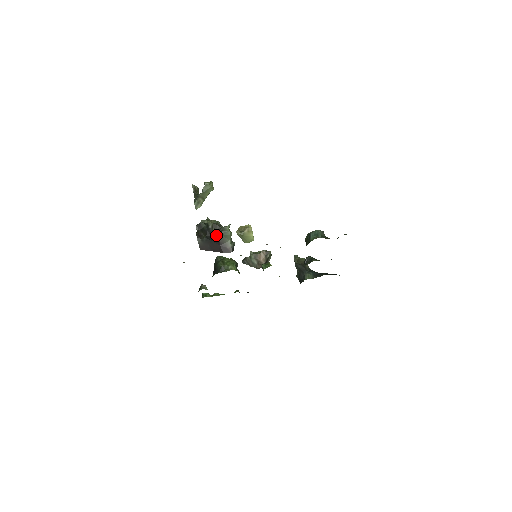
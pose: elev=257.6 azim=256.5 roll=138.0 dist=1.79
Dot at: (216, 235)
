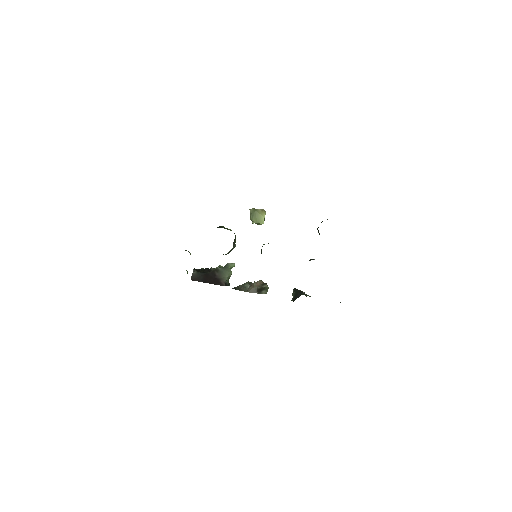
Dot at: (215, 269)
